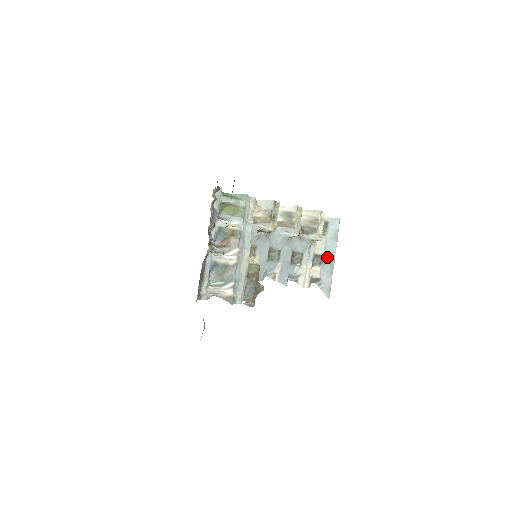
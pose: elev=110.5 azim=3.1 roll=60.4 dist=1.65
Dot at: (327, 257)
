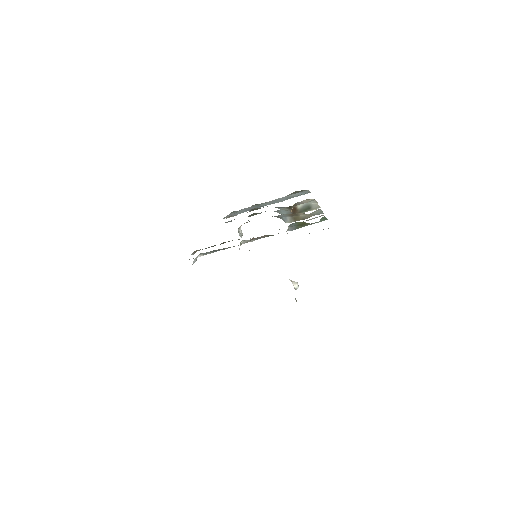
Dot at: (265, 204)
